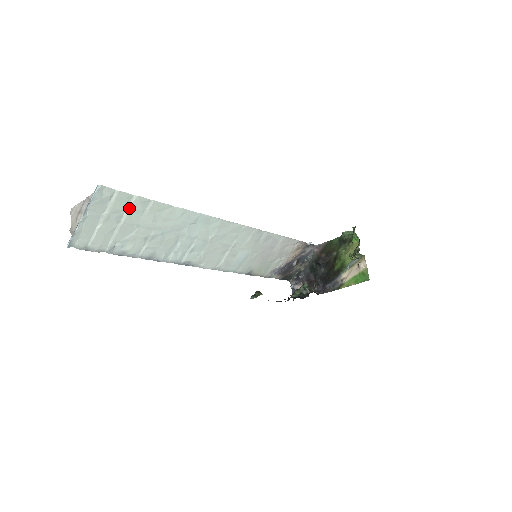
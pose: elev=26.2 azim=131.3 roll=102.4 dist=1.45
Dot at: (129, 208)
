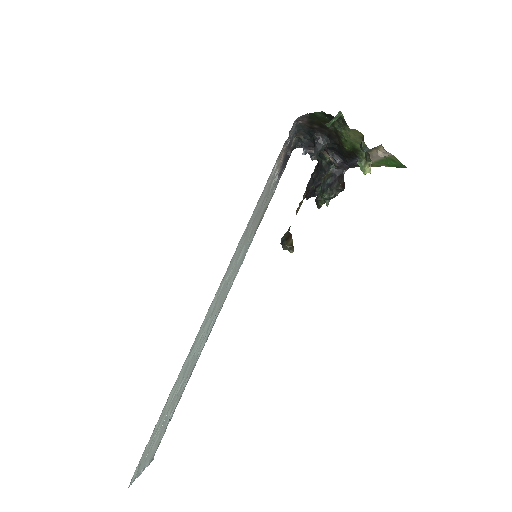
Dot at: (152, 439)
